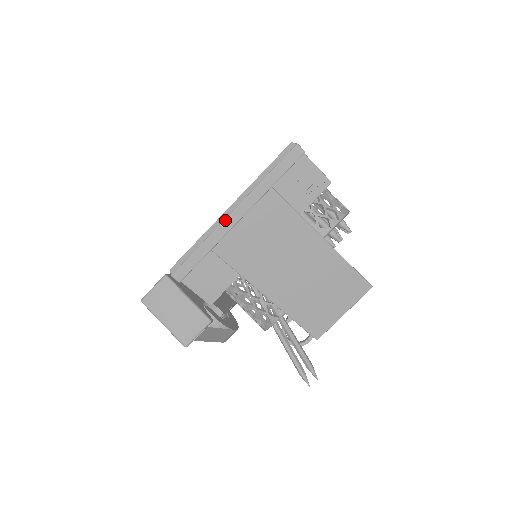
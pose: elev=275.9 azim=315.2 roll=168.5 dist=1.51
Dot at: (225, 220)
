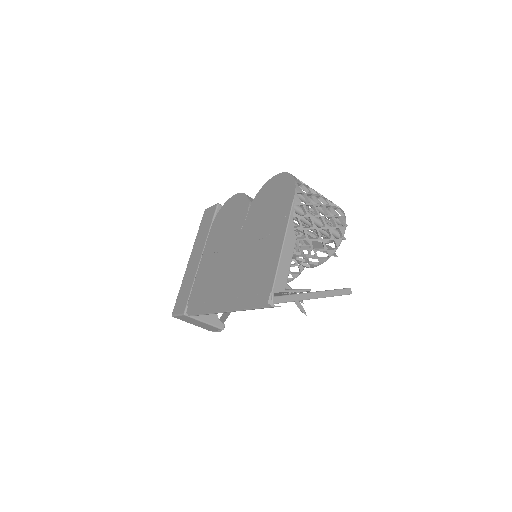
Dot at: occluded
